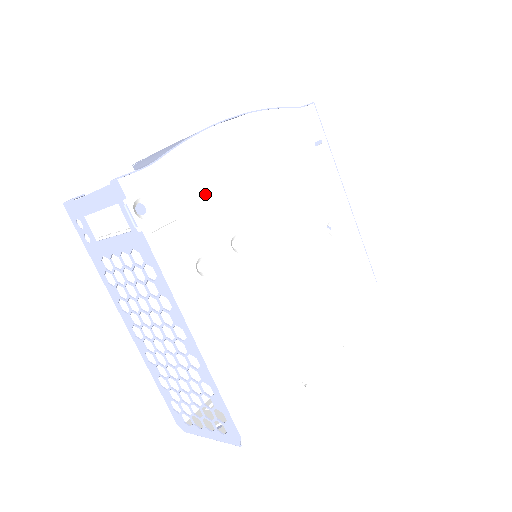
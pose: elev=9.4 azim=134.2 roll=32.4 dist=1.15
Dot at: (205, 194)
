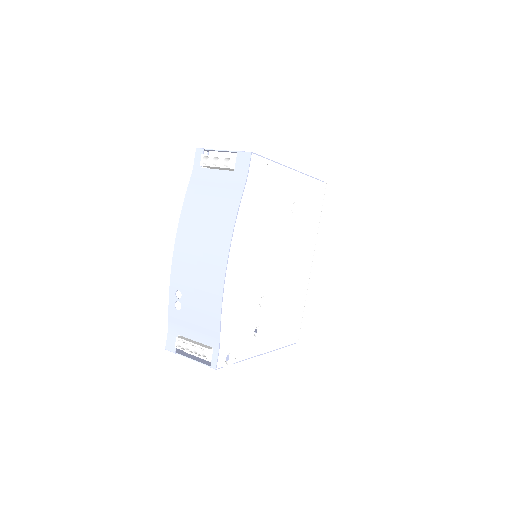
Dot at: (241, 313)
